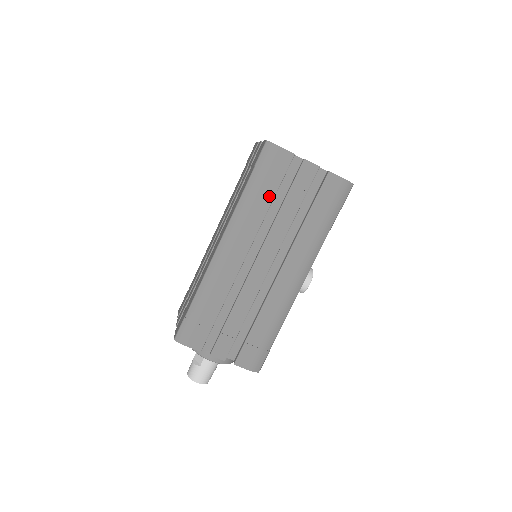
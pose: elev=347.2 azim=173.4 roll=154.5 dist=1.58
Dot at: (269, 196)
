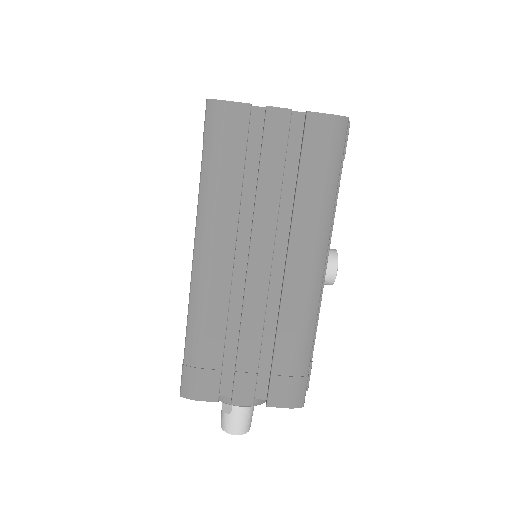
Dot at: (236, 174)
